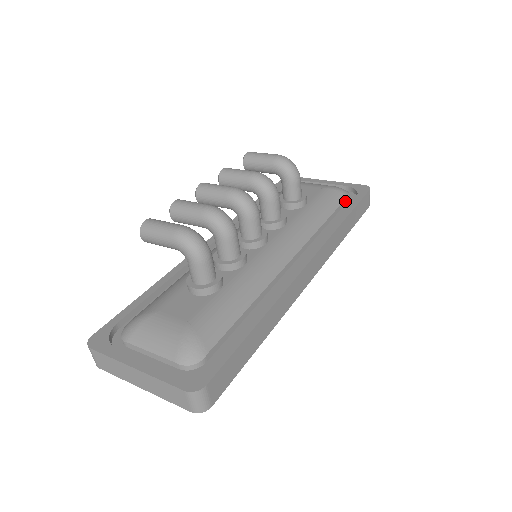
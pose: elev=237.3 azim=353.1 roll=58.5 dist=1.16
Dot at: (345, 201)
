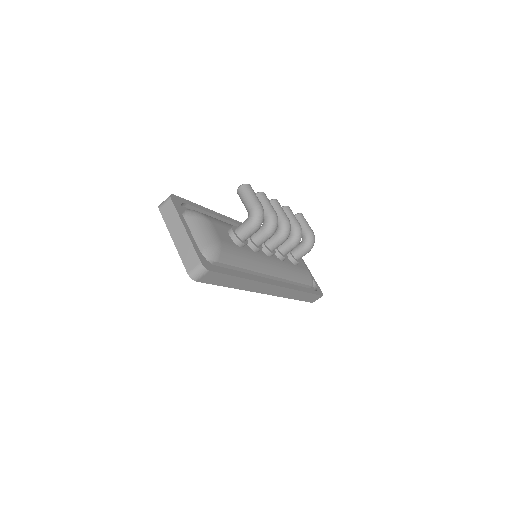
Dot at: (309, 286)
